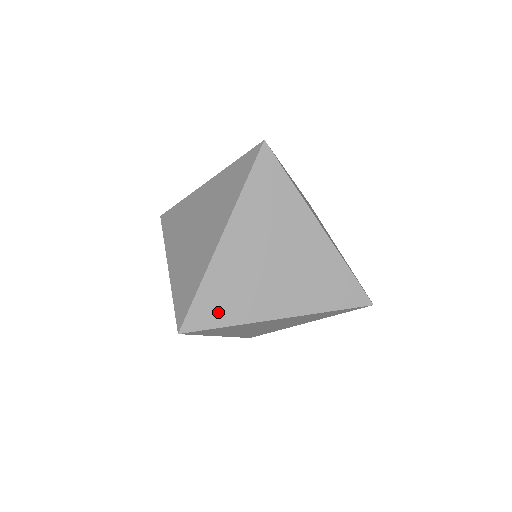
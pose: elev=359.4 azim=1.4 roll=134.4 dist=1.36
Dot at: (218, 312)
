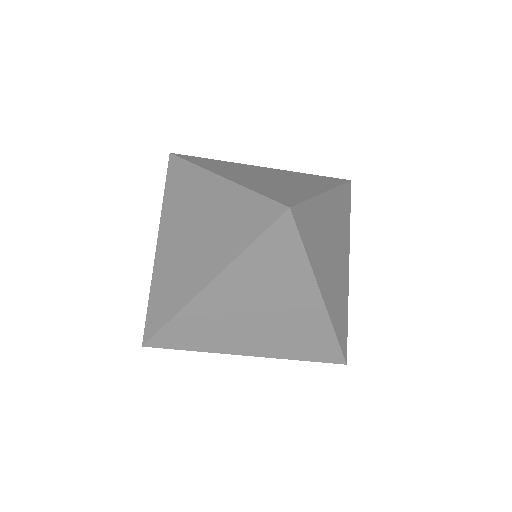
Dot at: (186, 340)
